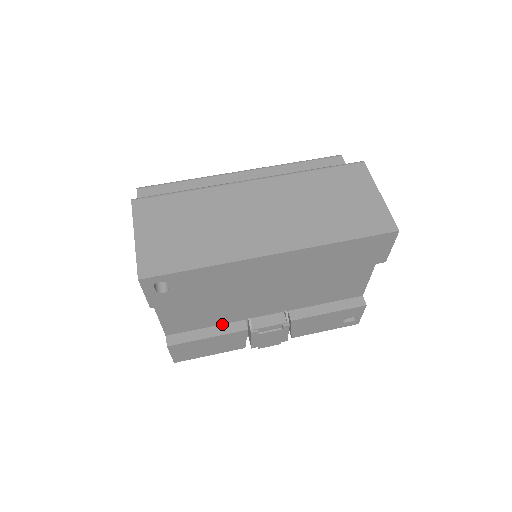
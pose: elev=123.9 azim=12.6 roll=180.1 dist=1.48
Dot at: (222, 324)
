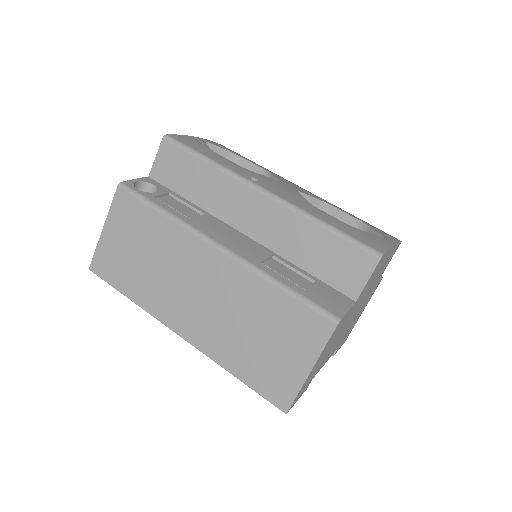
Dot at: occluded
